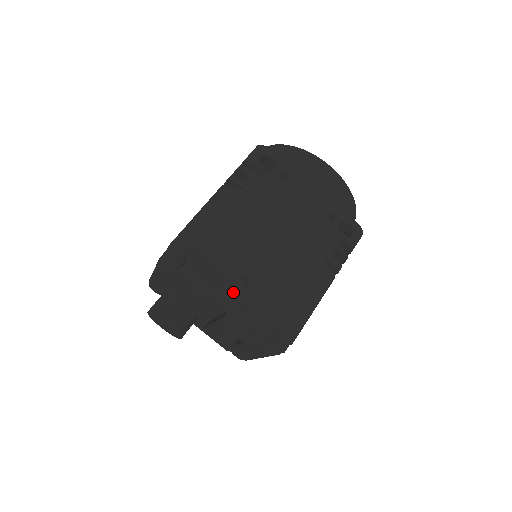
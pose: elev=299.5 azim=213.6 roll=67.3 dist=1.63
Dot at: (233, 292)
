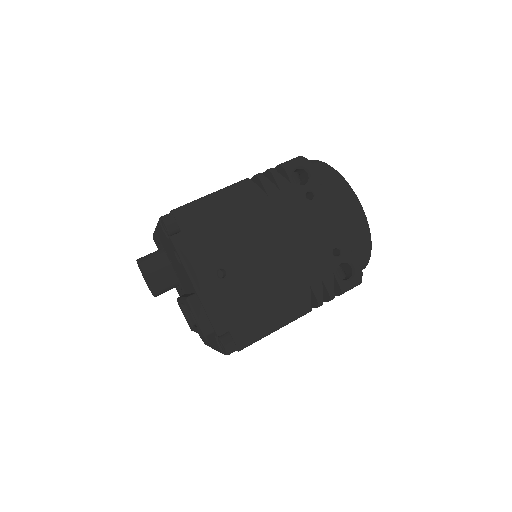
Dot at: (206, 279)
